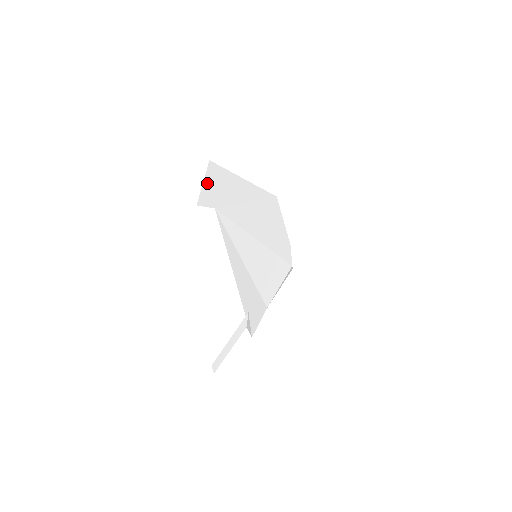
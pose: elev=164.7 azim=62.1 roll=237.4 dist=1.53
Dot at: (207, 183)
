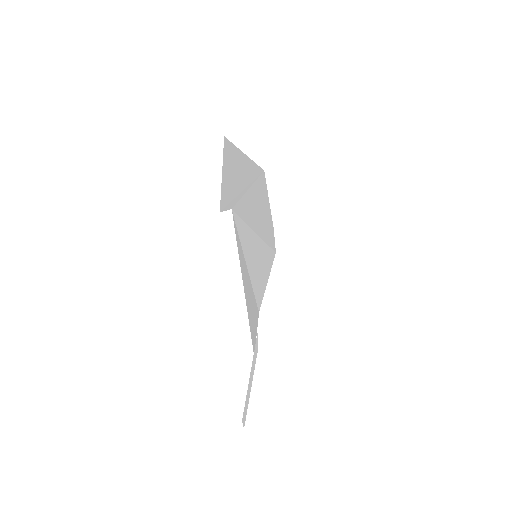
Dot at: (224, 173)
